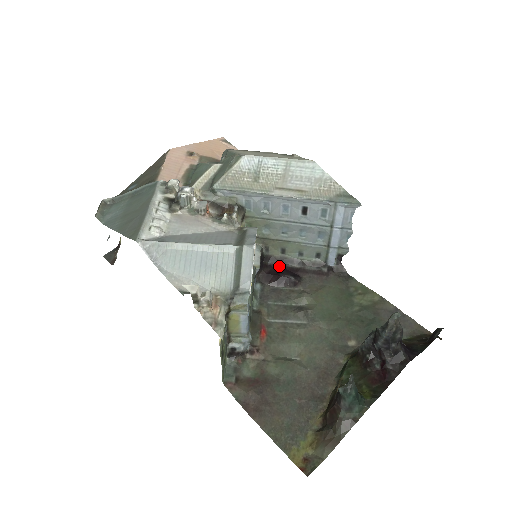
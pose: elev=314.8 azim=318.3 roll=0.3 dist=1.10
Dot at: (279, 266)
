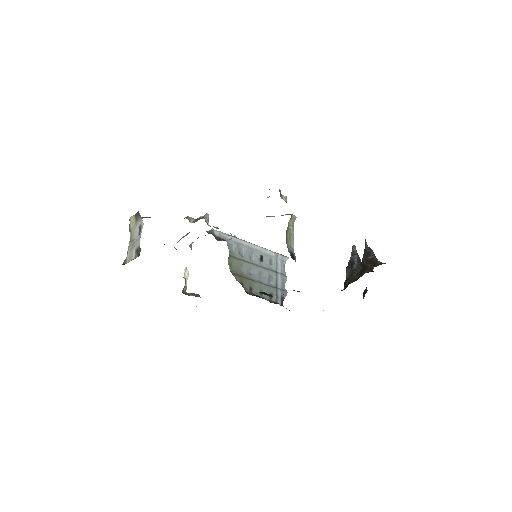
Dot at: occluded
